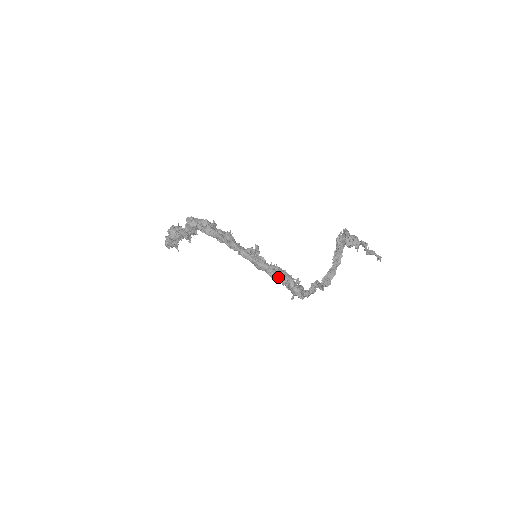
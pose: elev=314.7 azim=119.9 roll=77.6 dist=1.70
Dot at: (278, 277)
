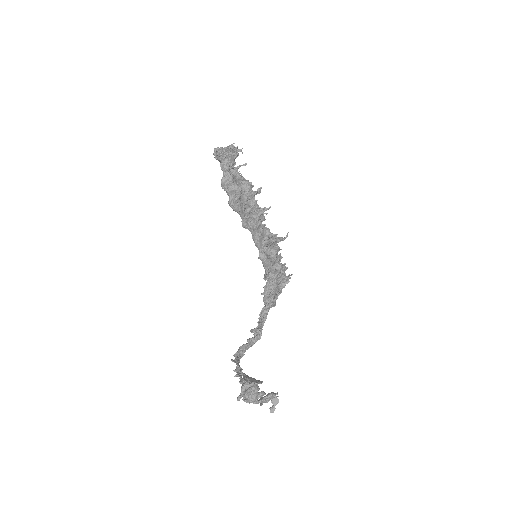
Dot at: (268, 276)
